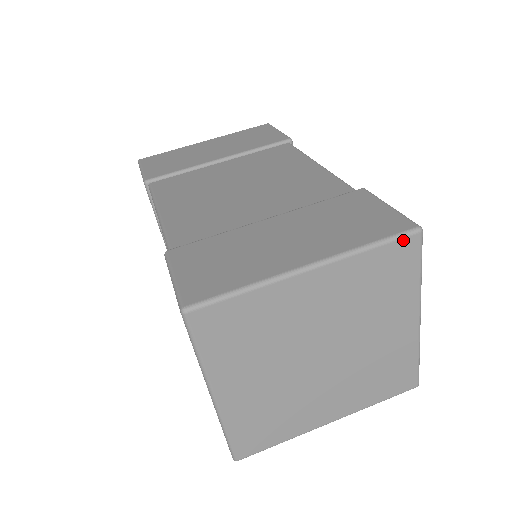
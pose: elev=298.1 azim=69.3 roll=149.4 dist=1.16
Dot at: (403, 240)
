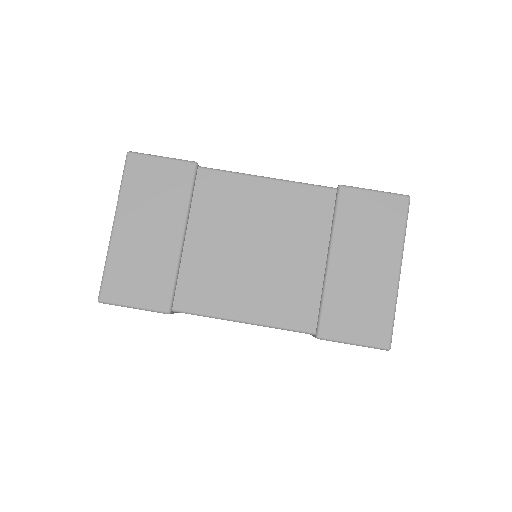
Dot at: (408, 211)
